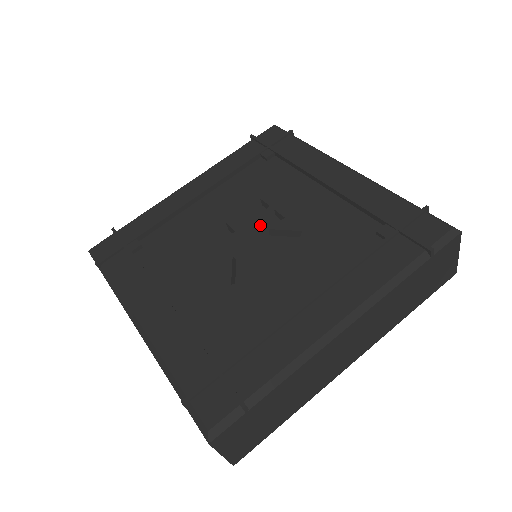
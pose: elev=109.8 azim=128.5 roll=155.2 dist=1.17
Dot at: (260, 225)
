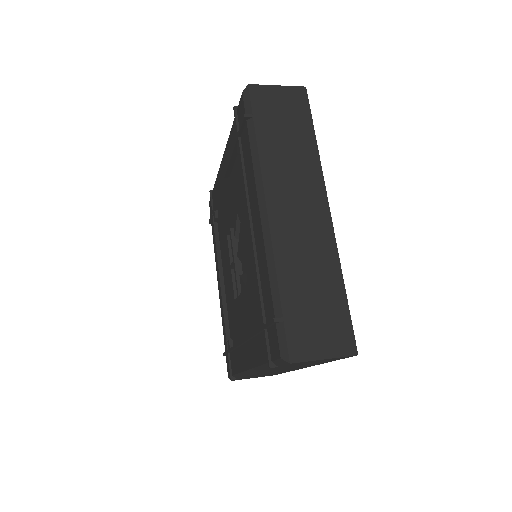
Dot at: (237, 244)
